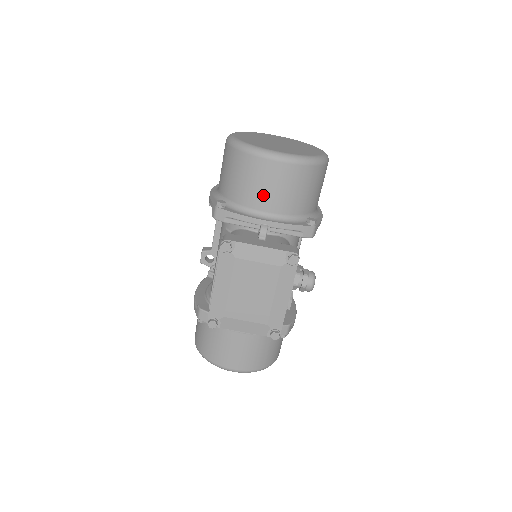
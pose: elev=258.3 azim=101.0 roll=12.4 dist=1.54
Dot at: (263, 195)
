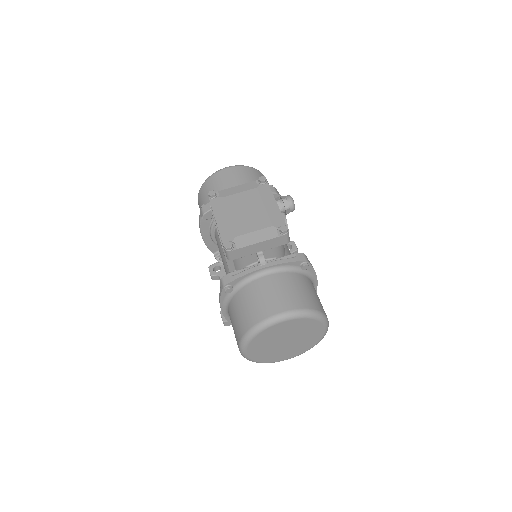
Dot at: (229, 186)
